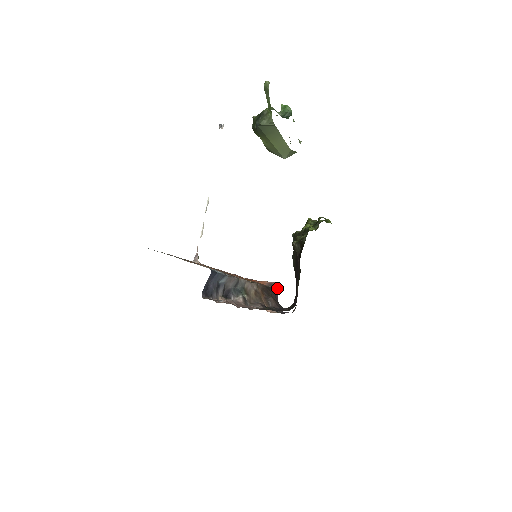
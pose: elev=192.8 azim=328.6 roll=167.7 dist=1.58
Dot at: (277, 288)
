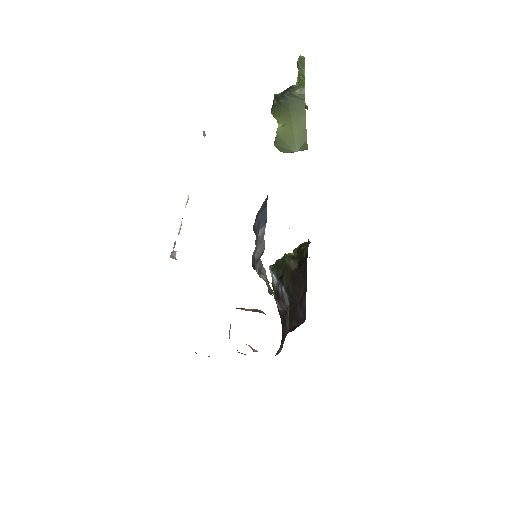
Dot at: (265, 314)
